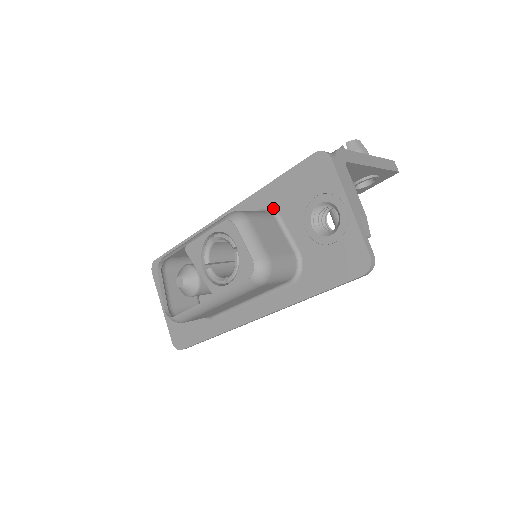
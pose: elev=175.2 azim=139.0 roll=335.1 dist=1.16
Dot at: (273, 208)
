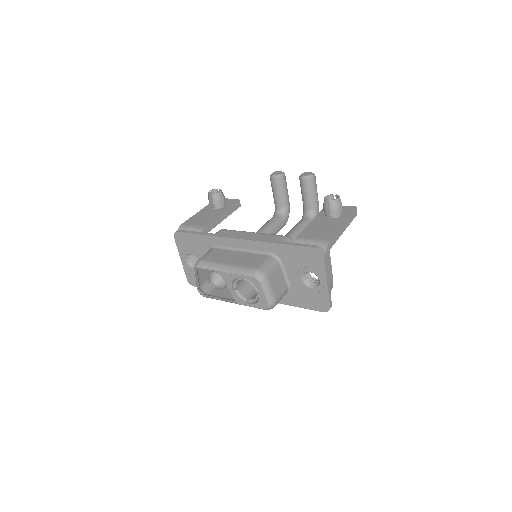
Dot at: (279, 257)
